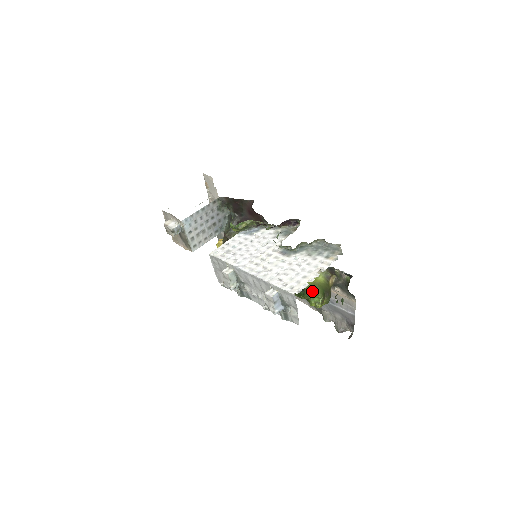
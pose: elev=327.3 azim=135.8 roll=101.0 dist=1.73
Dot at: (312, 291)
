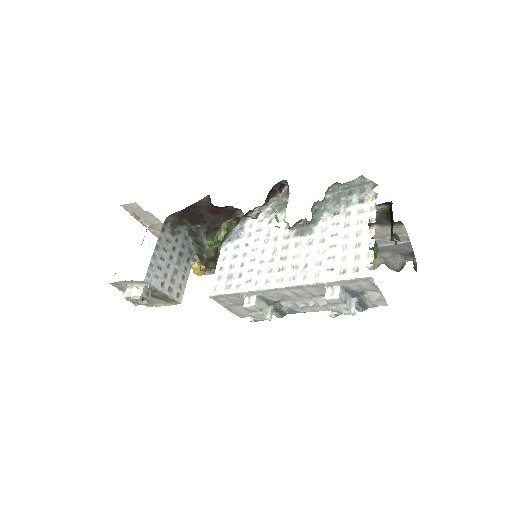
Dot at: occluded
